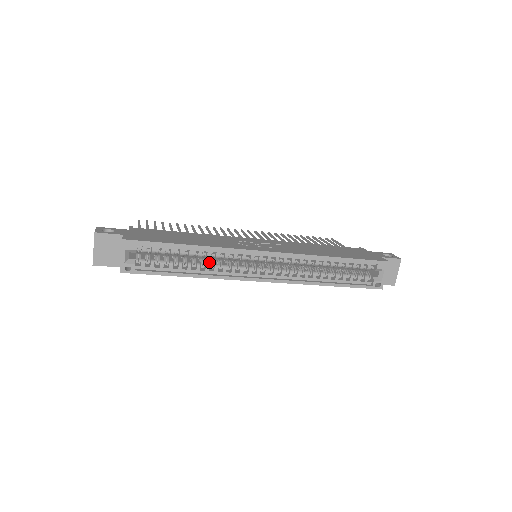
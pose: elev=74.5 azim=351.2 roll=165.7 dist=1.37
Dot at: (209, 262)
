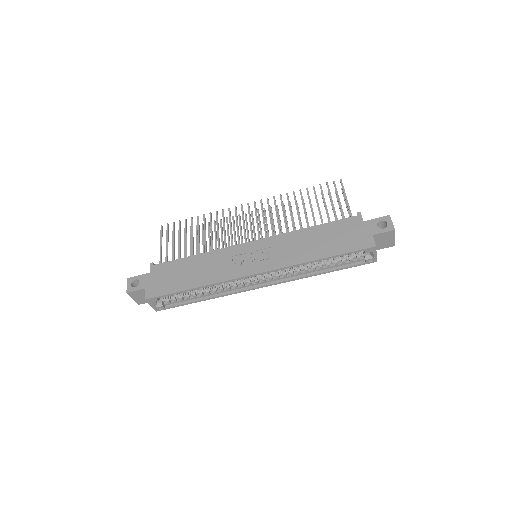
Dot at: (215, 285)
